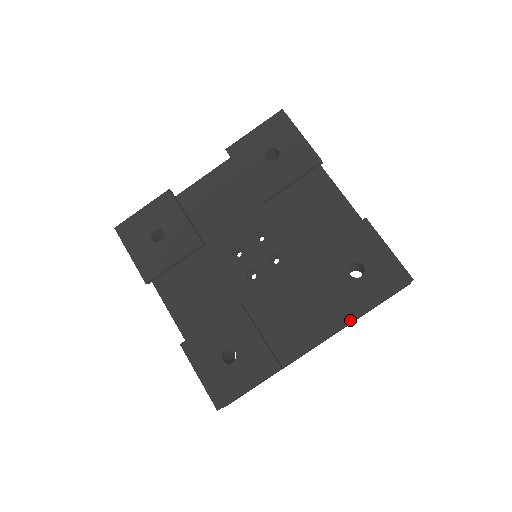
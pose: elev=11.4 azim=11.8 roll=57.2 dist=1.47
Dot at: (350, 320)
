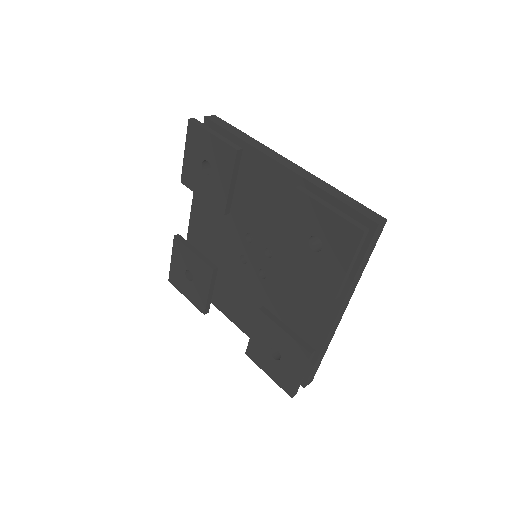
Dot at: (335, 295)
